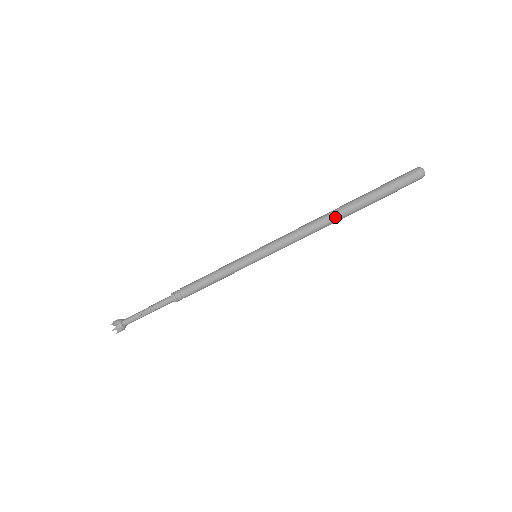
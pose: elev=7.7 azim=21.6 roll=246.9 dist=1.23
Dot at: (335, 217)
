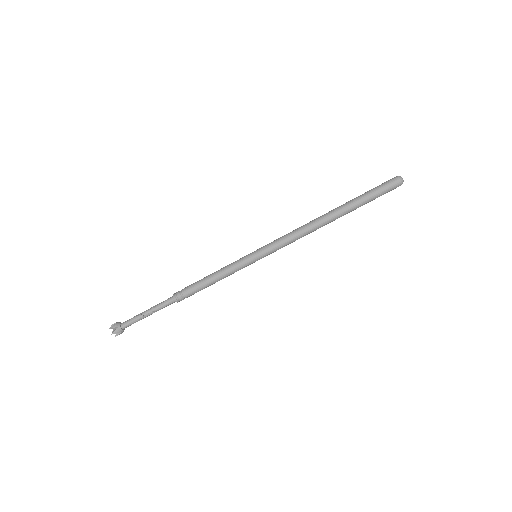
Dot at: (329, 219)
